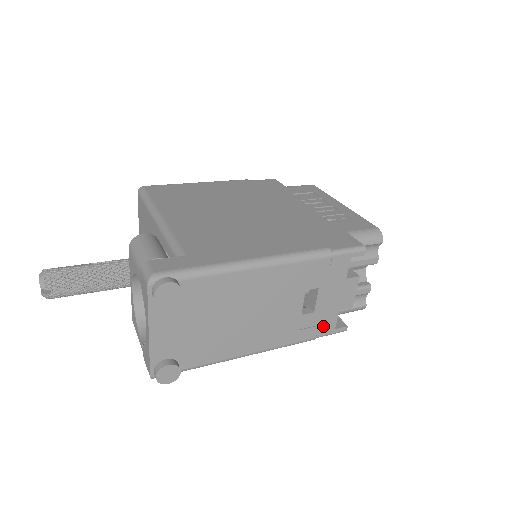
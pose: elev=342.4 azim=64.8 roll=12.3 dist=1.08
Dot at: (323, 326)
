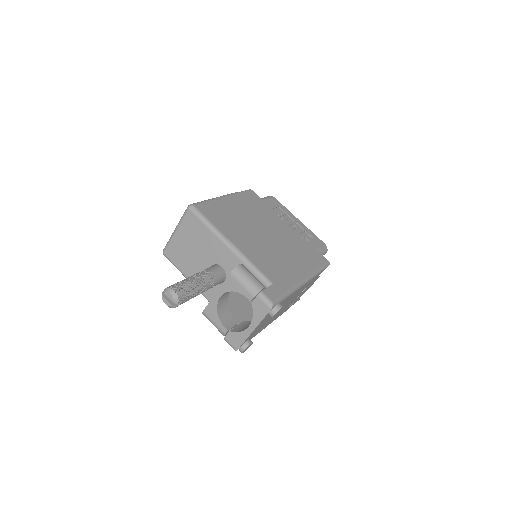
Dot at: occluded
